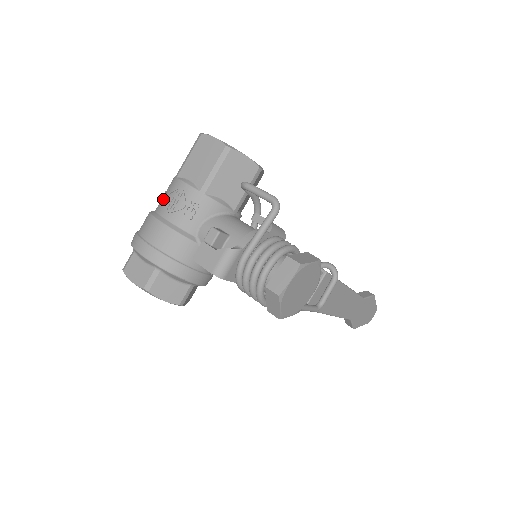
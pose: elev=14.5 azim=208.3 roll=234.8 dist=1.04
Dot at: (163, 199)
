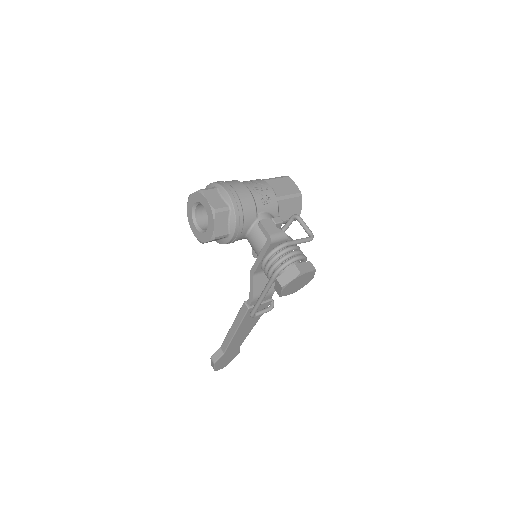
Dot at: (250, 182)
